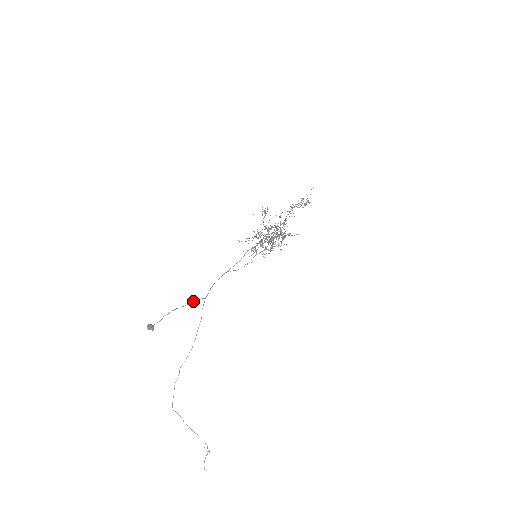
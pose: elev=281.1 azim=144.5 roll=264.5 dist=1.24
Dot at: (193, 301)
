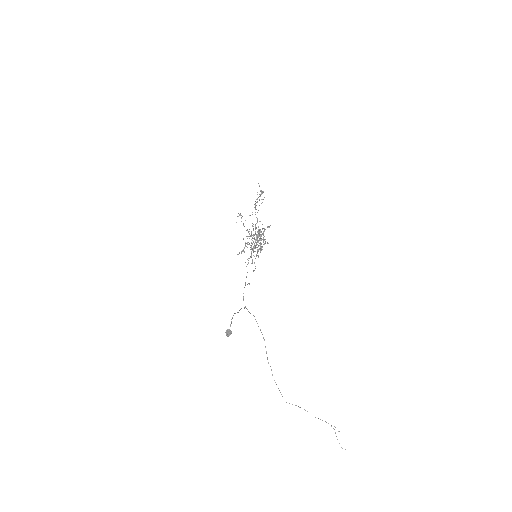
Dot at: (240, 309)
